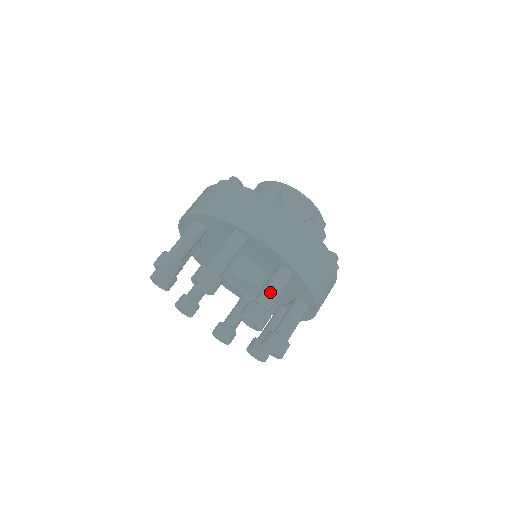
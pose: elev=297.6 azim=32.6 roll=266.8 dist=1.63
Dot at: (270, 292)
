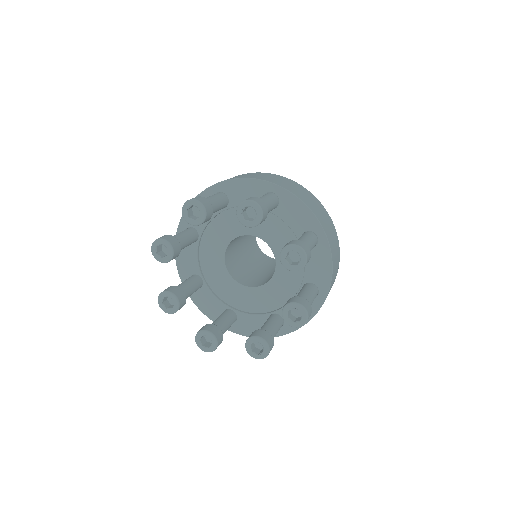
Dot at: (306, 241)
